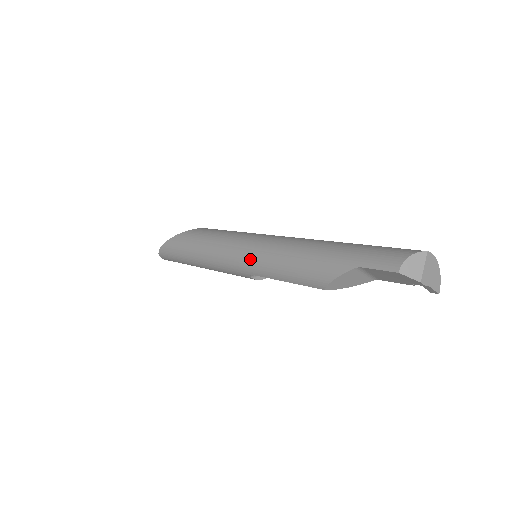
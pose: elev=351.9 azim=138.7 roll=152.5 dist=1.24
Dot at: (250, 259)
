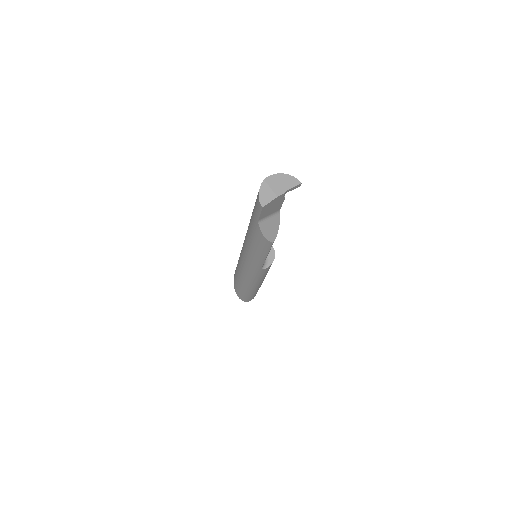
Dot at: (249, 264)
